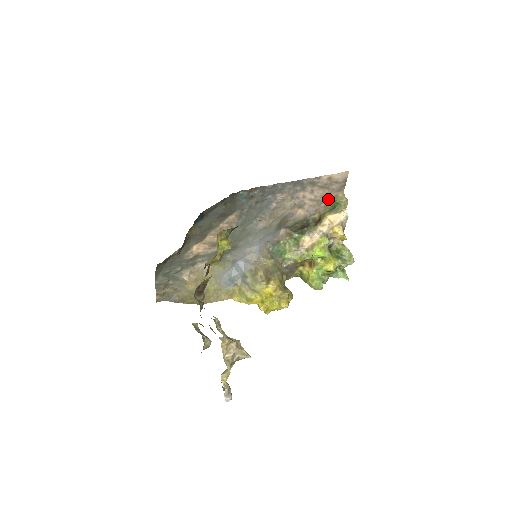
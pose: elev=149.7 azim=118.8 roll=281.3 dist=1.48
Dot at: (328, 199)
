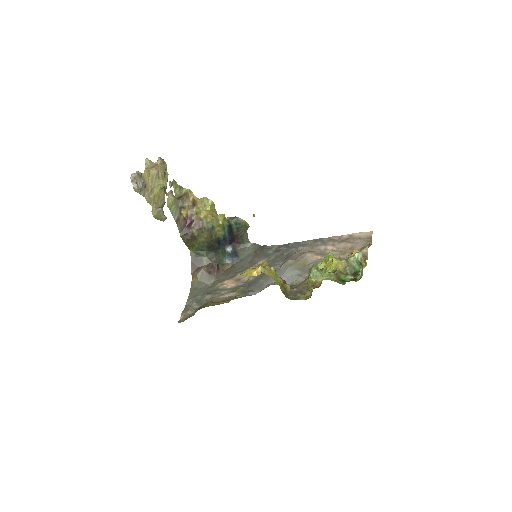
Dot at: (353, 251)
